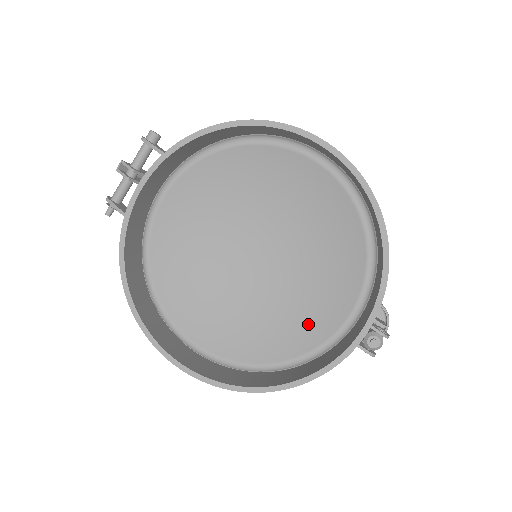
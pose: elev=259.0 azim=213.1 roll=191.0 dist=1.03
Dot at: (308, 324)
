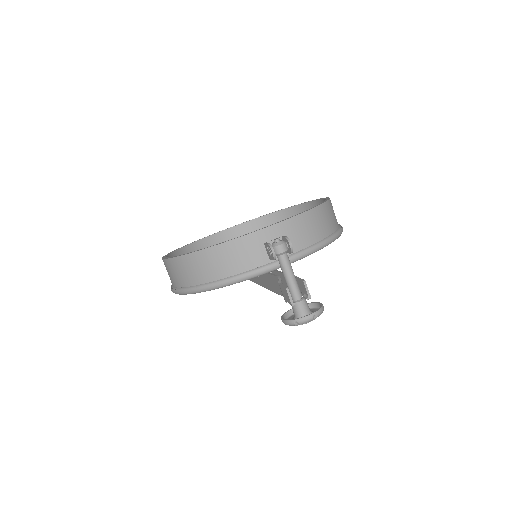
Dot at: occluded
